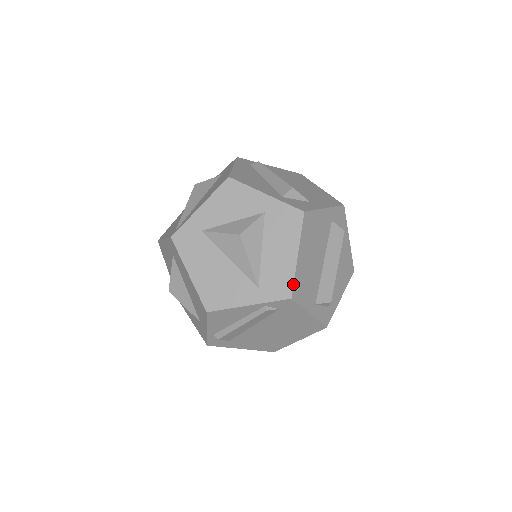
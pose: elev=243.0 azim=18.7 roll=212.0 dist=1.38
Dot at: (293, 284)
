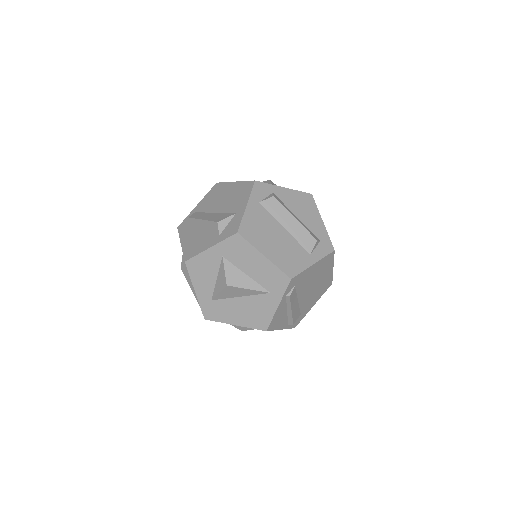
Dot at: (282, 272)
